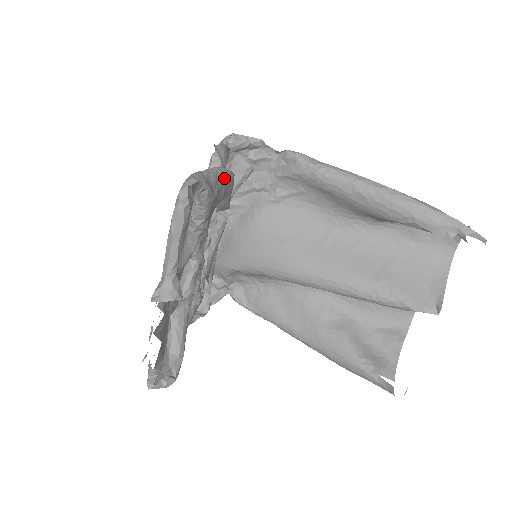
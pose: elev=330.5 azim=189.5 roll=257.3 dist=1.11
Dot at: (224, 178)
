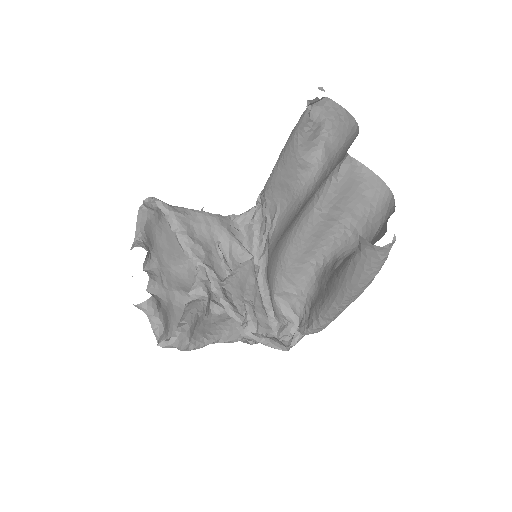
Dot at: (197, 212)
